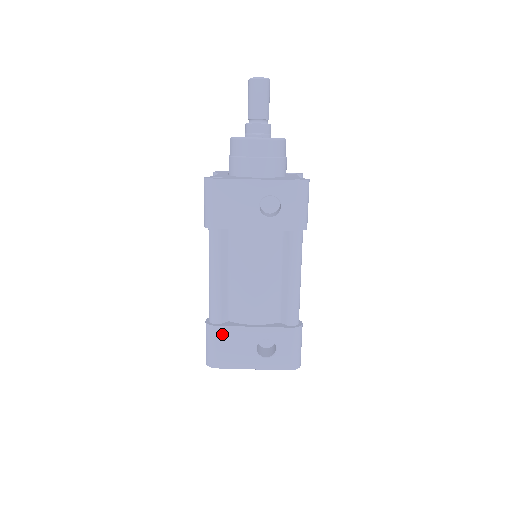
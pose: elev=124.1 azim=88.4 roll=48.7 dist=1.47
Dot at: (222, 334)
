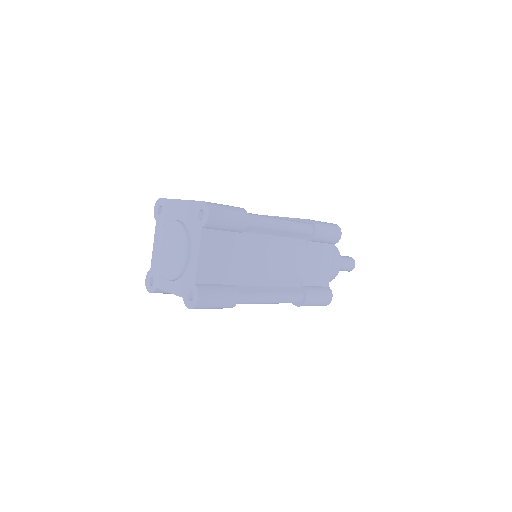
Dot at: occluded
